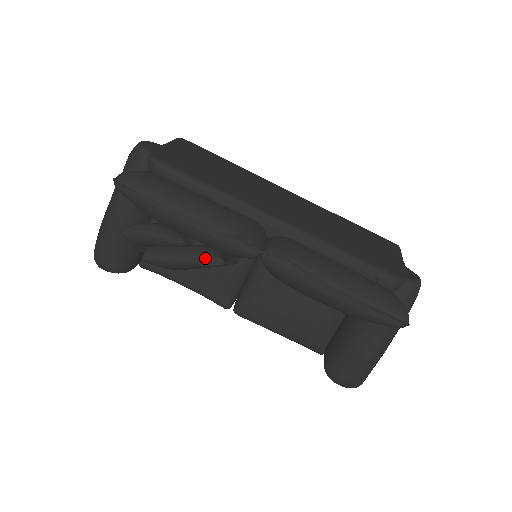
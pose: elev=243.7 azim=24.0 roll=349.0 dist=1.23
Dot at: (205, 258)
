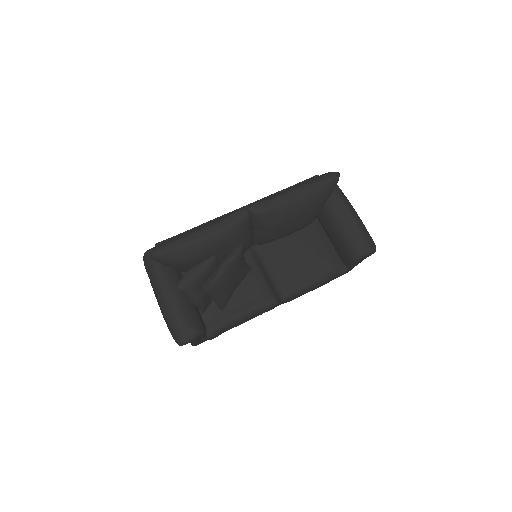
Dot at: (231, 254)
